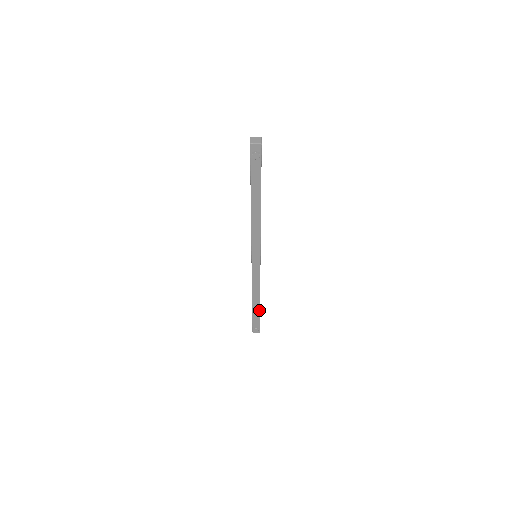
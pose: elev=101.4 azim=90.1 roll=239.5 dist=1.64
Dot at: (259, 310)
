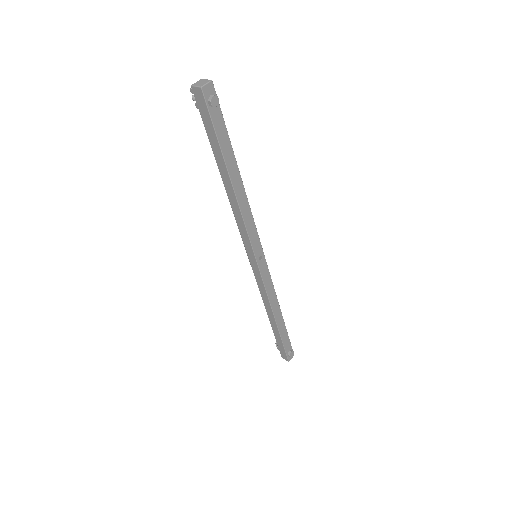
Dot at: (284, 326)
